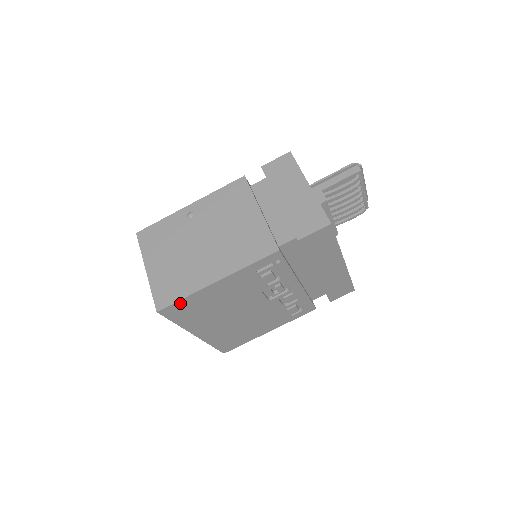
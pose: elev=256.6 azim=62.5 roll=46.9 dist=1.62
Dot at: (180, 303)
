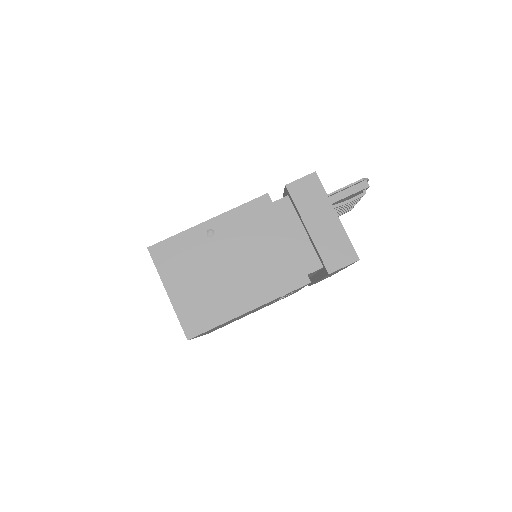
Dot at: occluded
